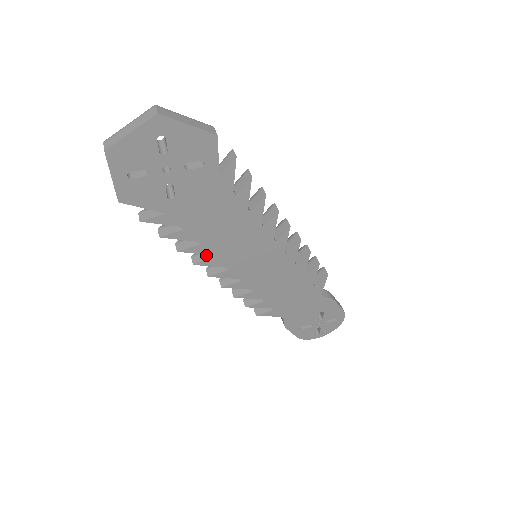
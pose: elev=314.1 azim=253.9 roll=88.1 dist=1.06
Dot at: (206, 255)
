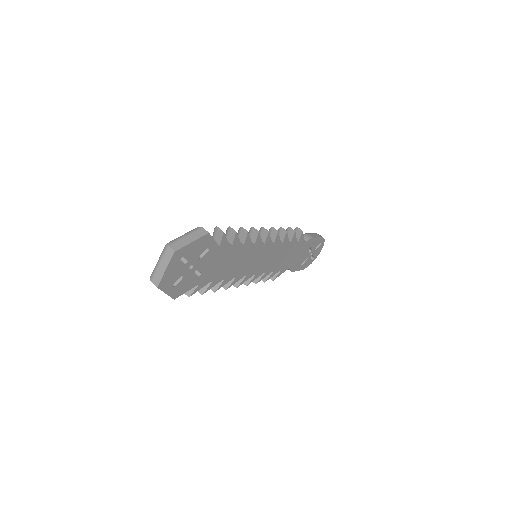
Dot at: occluded
